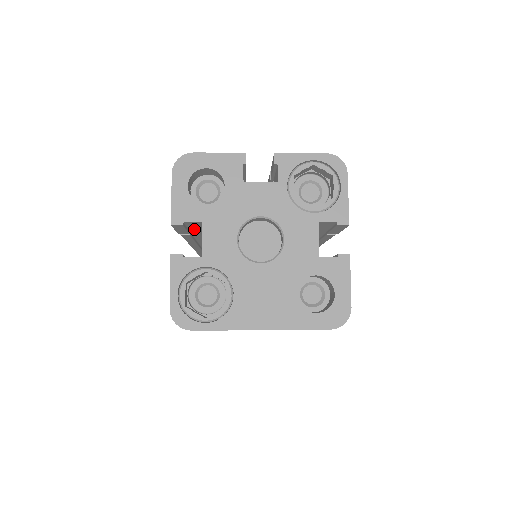
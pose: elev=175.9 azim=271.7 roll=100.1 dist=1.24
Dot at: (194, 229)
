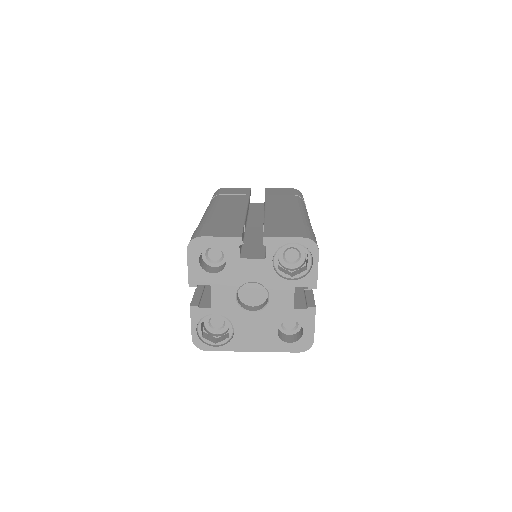
Dot at: occluded
